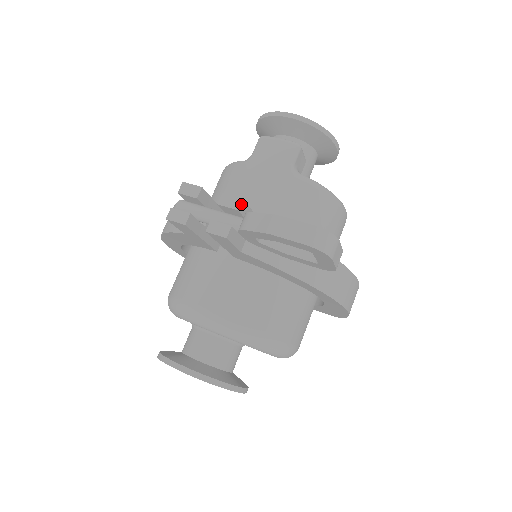
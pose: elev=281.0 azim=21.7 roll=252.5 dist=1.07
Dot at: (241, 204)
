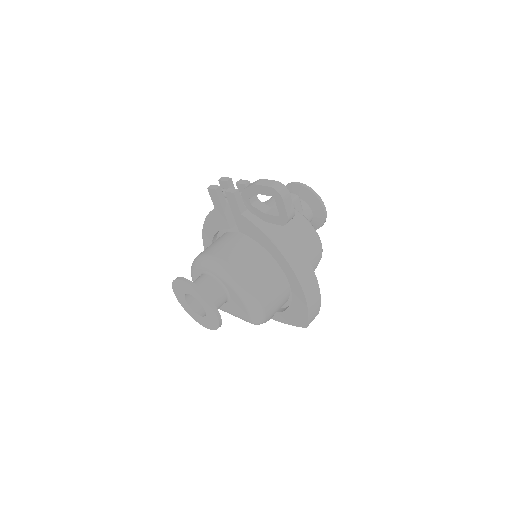
Dot at: (248, 183)
